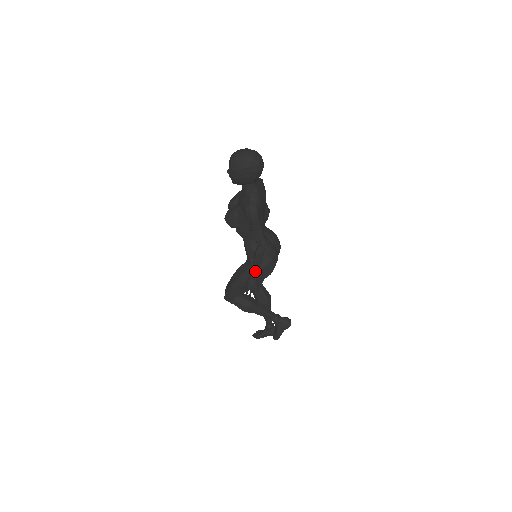
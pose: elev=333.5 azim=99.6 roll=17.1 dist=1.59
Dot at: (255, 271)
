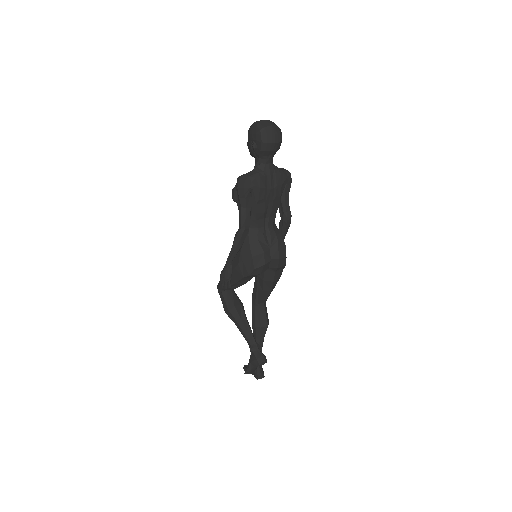
Dot at: (231, 256)
